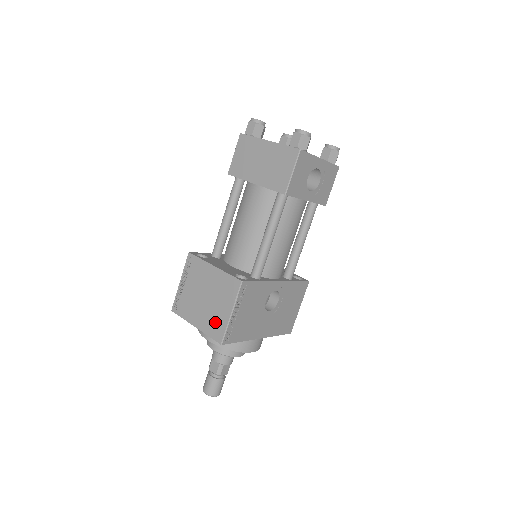
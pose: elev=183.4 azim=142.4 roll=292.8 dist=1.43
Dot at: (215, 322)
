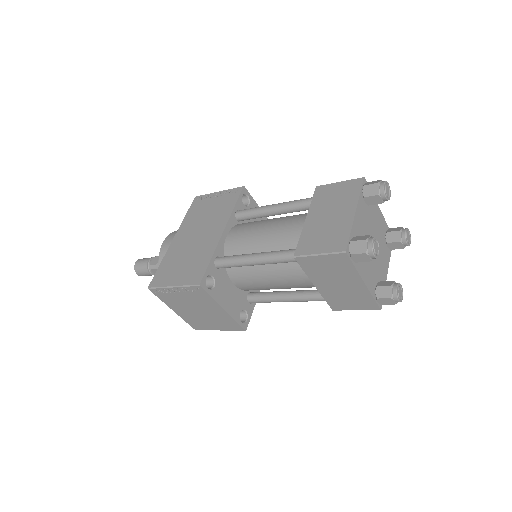
Dot at: (199, 323)
